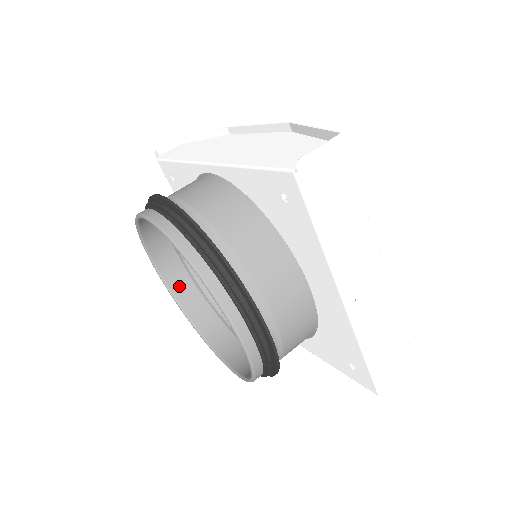
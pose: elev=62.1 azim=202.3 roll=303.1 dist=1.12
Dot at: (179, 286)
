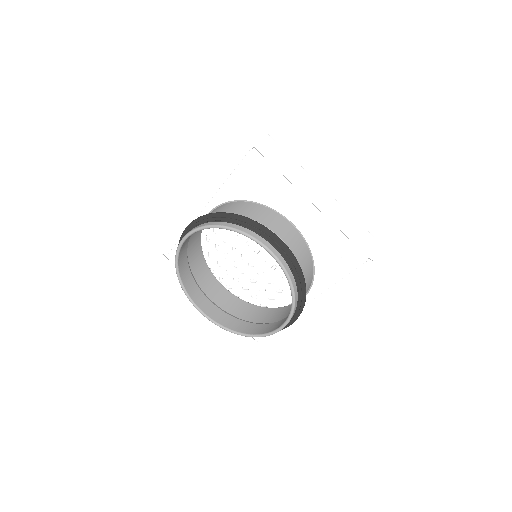
Dot at: (217, 316)
